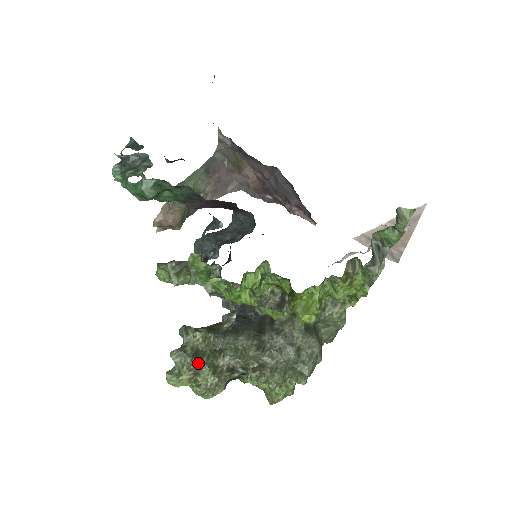
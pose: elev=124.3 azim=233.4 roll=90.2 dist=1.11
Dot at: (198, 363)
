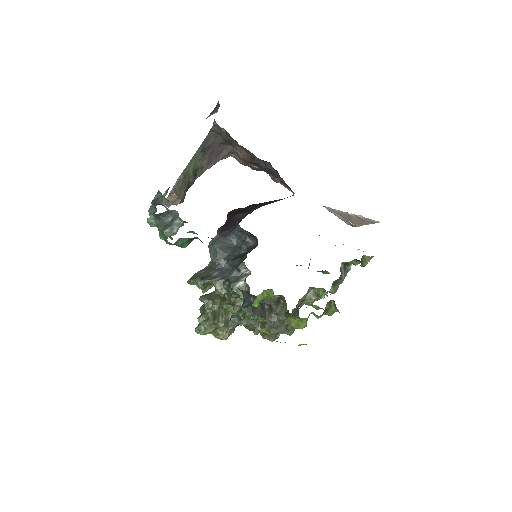
Dot at: (217, 323)
